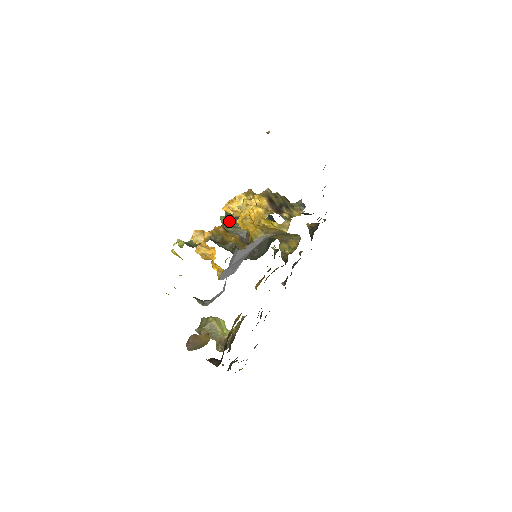
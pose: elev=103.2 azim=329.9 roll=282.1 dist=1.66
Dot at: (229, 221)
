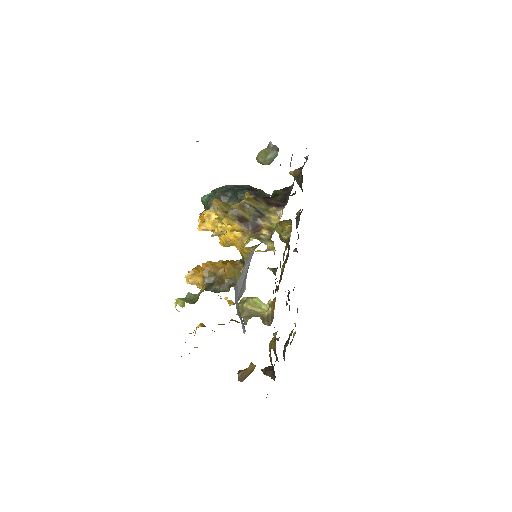
Dot at: occluded
